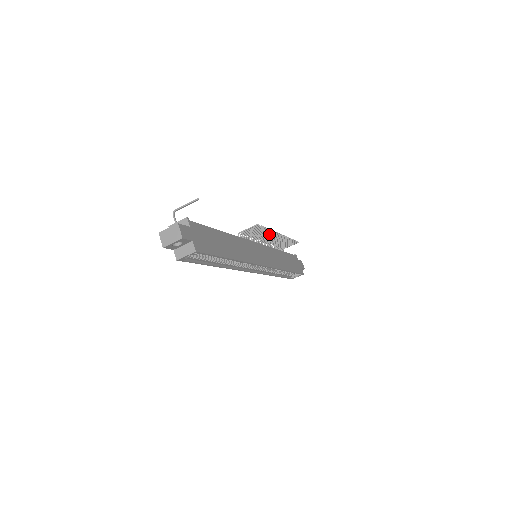
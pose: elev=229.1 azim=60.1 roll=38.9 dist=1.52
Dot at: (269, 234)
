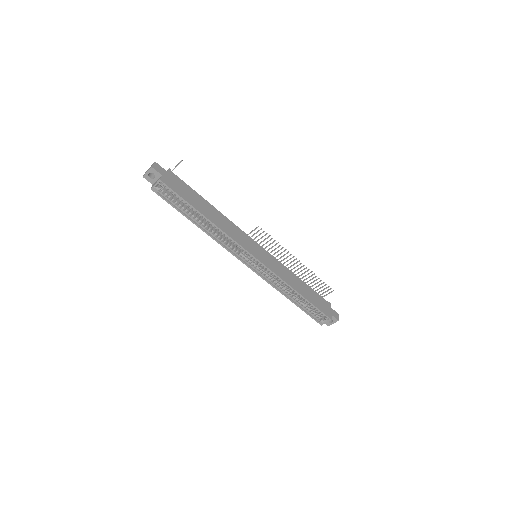
Dot at: occluded
